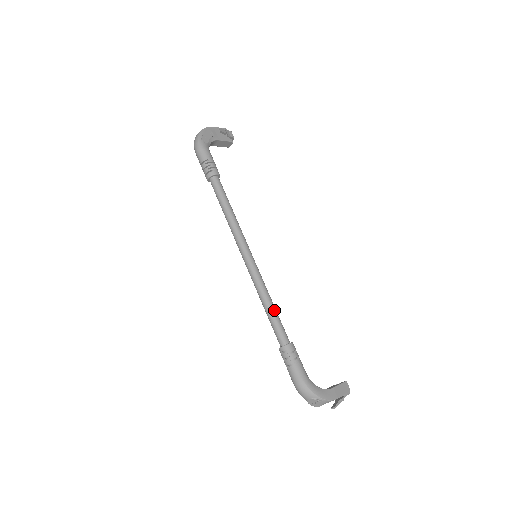
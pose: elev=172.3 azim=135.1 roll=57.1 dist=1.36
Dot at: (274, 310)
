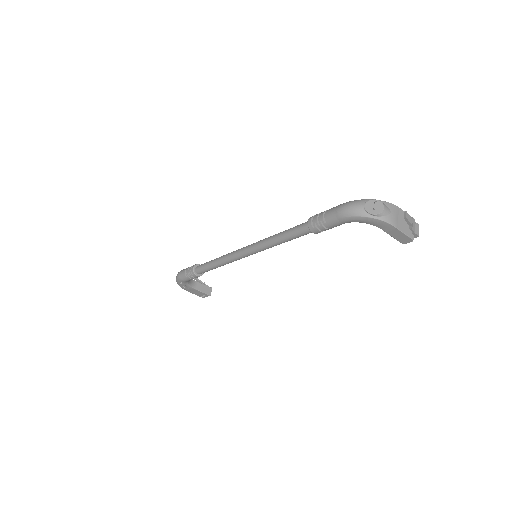
Dot at: occluded
